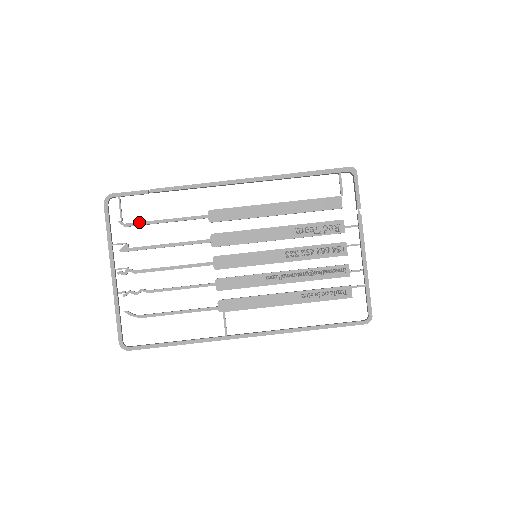
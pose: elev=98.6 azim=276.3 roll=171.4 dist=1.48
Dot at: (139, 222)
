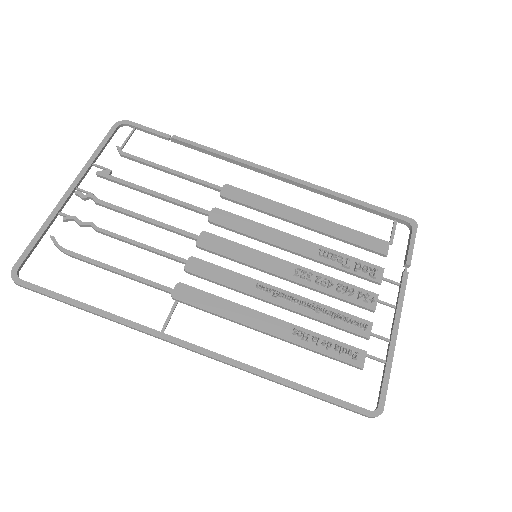
Dot at: occluded
